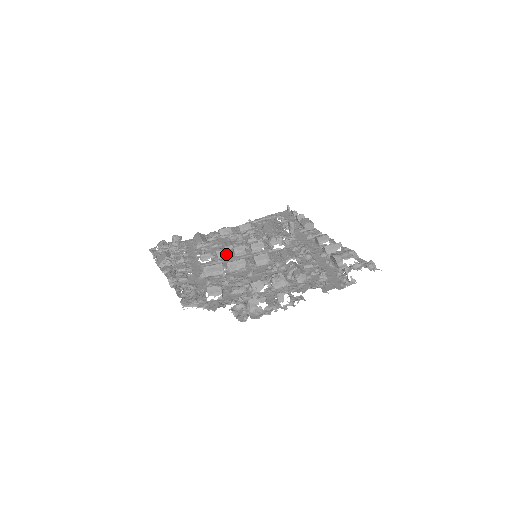
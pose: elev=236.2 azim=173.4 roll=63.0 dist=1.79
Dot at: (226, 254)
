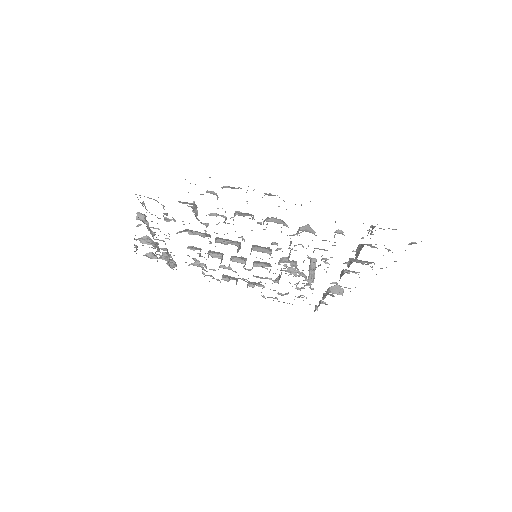
Dot at: (220, 254)
